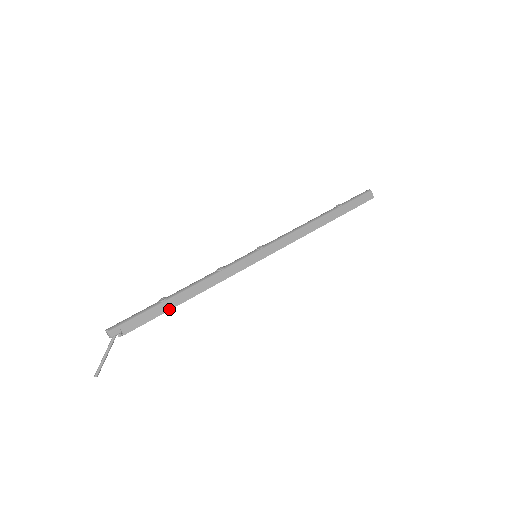
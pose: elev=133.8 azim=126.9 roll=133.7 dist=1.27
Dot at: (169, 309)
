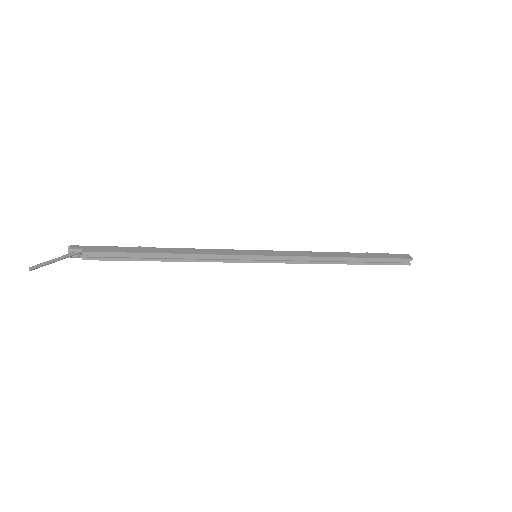
Dot at: (140, 252)
